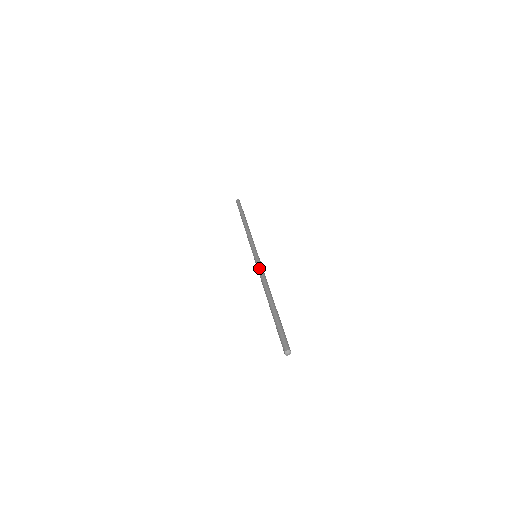
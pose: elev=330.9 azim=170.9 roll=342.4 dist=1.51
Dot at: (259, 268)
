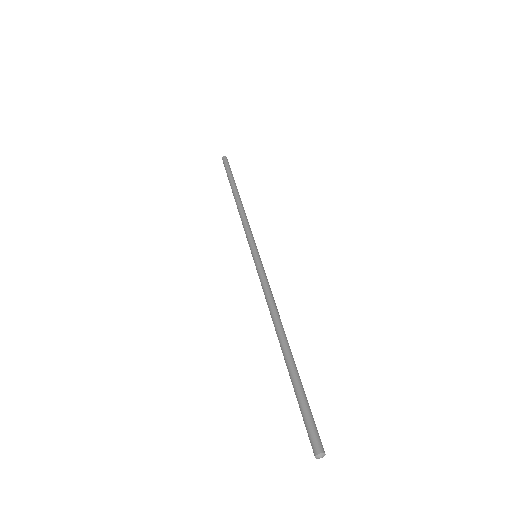
Dot at: (264, 280)
